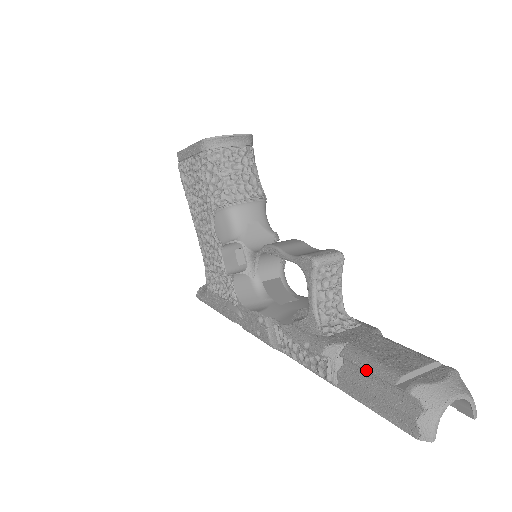
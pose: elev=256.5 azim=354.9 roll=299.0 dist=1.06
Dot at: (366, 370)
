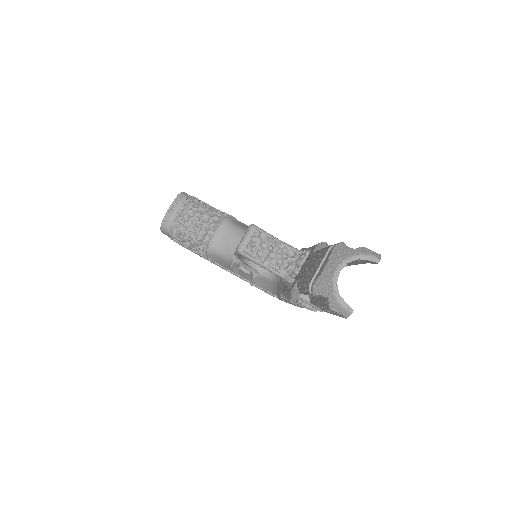
Dot at: occluded
